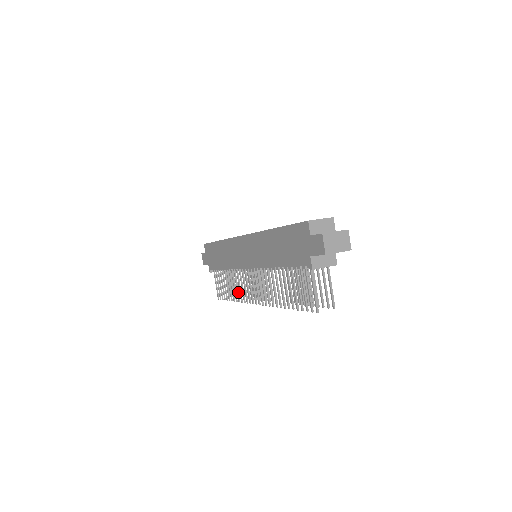
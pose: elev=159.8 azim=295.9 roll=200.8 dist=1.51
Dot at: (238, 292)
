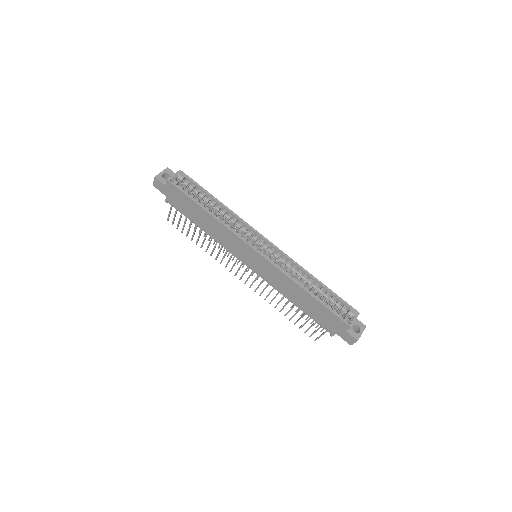
Dot at: occluded
